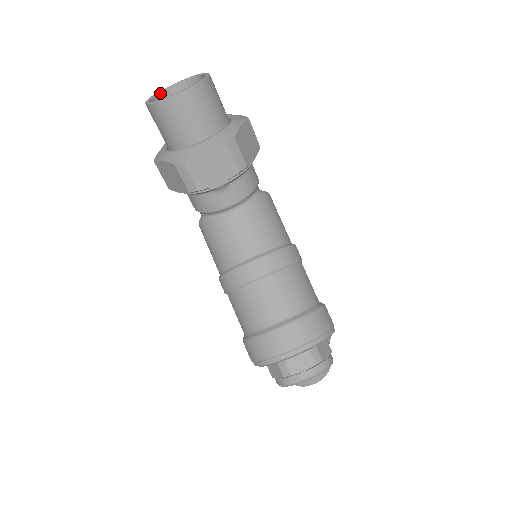
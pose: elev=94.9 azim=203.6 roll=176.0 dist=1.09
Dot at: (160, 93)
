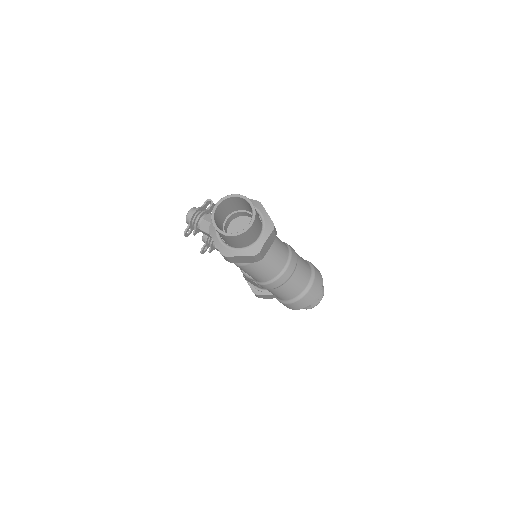
Dot at: (214, 219)
